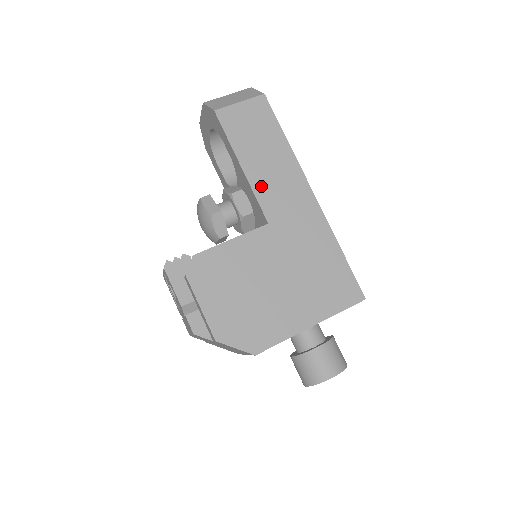
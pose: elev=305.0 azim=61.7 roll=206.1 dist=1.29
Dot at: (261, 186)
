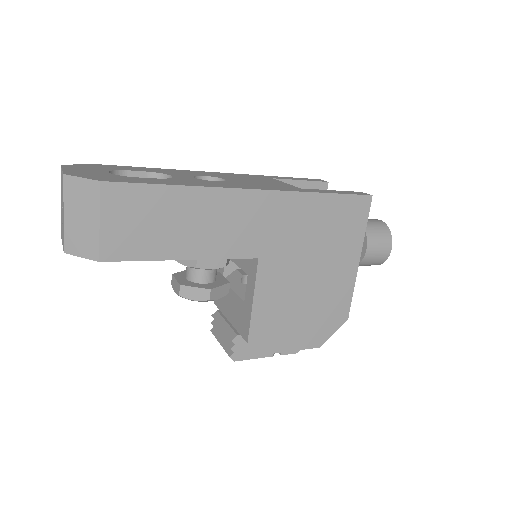
Dot at: (218, 247)
